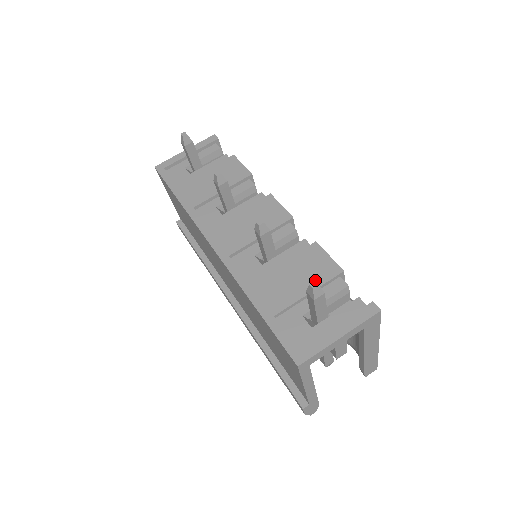
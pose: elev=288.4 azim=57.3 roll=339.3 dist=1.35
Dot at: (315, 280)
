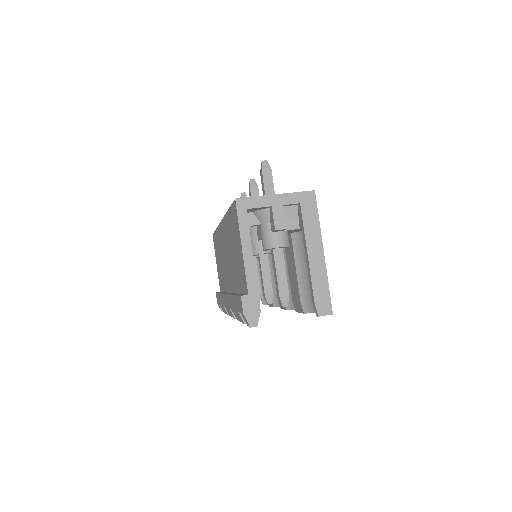
Dot at: occluded
